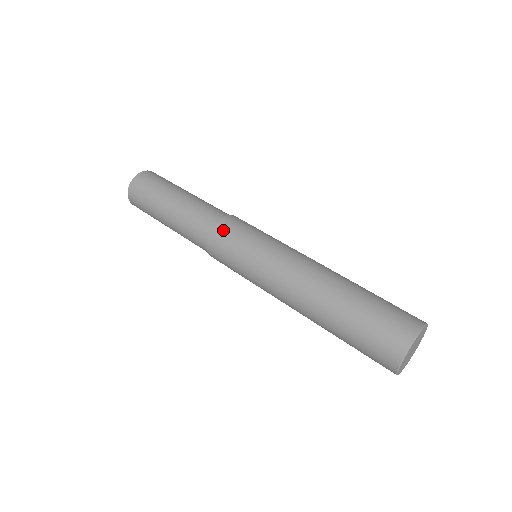
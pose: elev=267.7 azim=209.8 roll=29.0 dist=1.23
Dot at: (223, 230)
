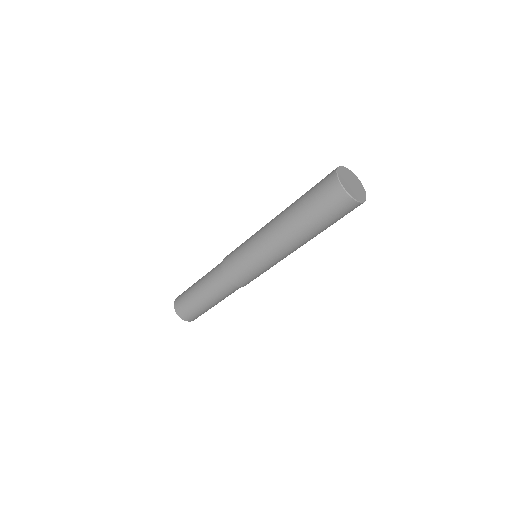
Dot at: occluded
